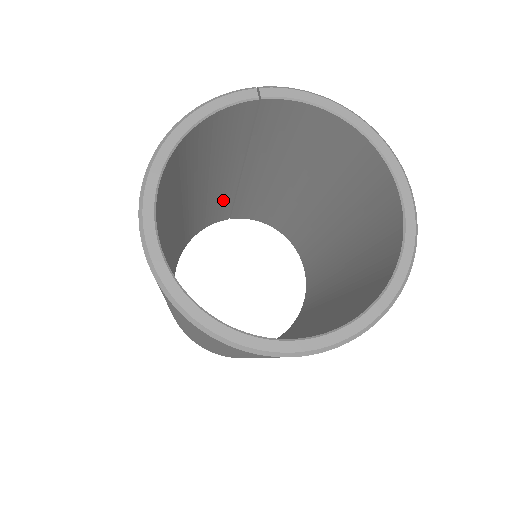
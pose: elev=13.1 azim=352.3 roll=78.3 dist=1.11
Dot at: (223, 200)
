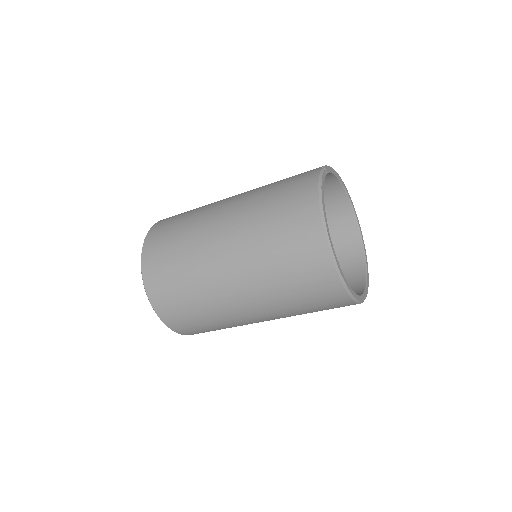
Dot at: occluded
